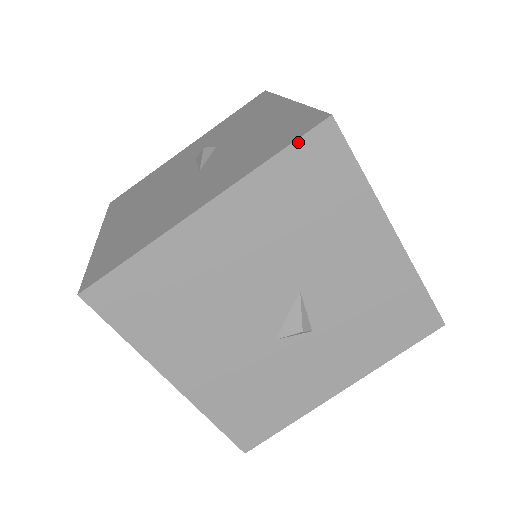
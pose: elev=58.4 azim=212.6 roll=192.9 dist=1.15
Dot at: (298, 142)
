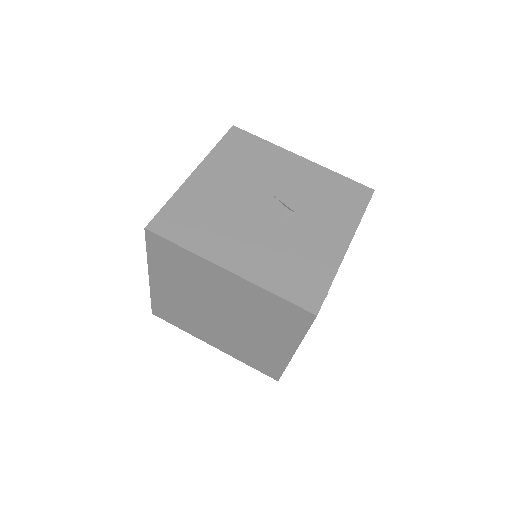
Dot at: (225, 137)
